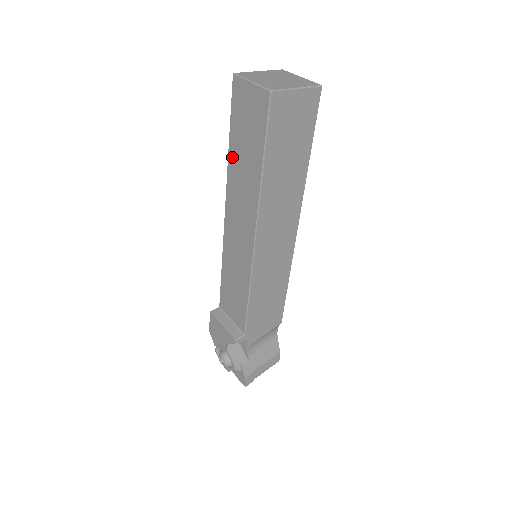
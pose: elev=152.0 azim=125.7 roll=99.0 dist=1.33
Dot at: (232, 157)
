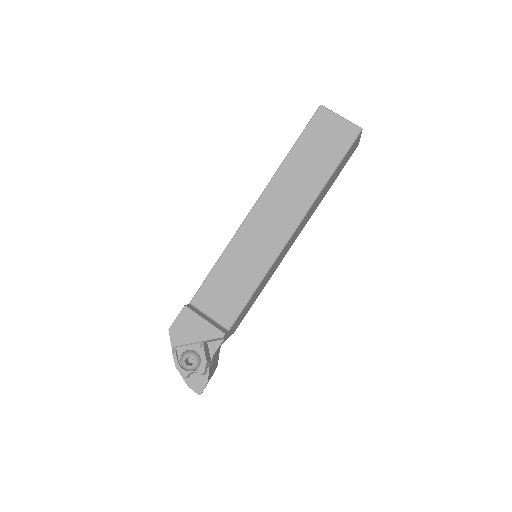
Dot at: (290, 162)
